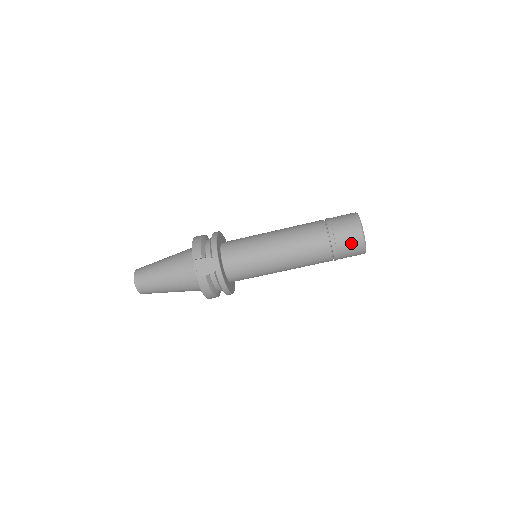
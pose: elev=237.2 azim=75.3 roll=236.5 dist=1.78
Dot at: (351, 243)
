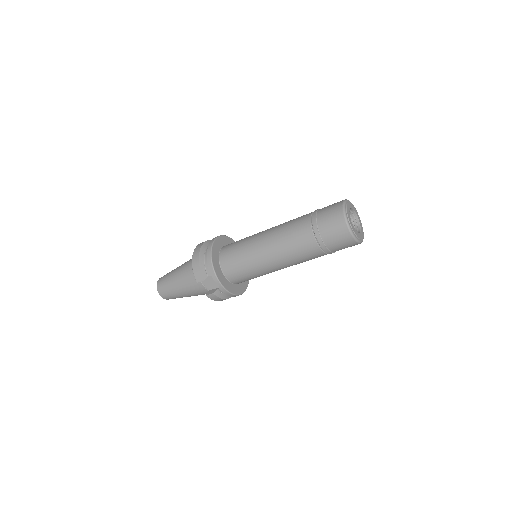
Dot at: (342, 244)
